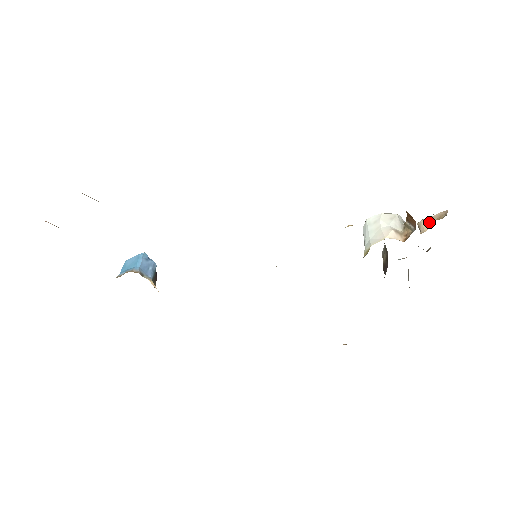
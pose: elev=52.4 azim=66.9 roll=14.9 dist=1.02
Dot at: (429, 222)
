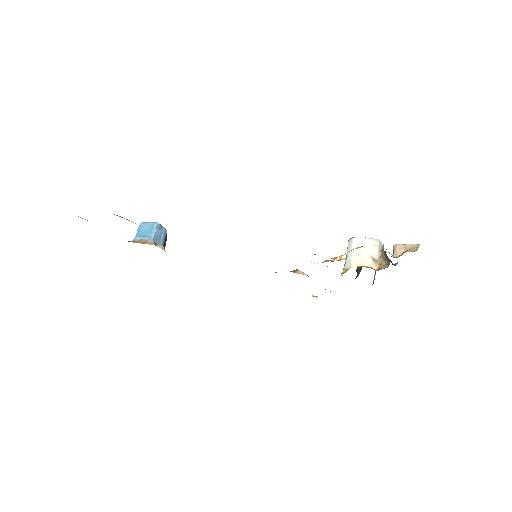
Dot at: (402, 249)
